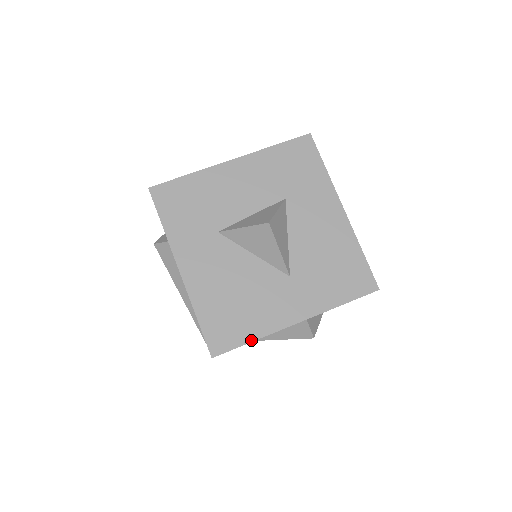
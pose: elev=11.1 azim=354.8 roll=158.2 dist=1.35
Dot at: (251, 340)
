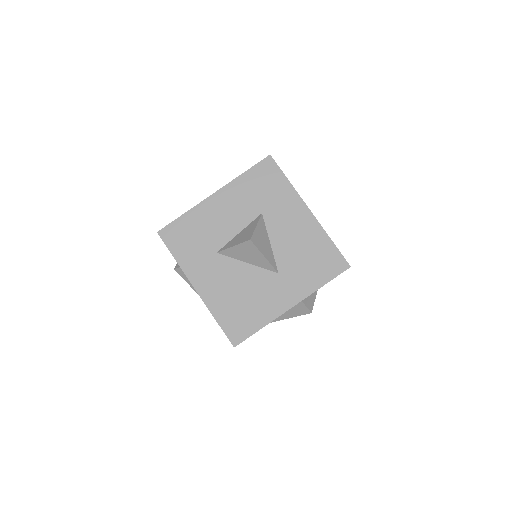
Dot at: (260, 328)
